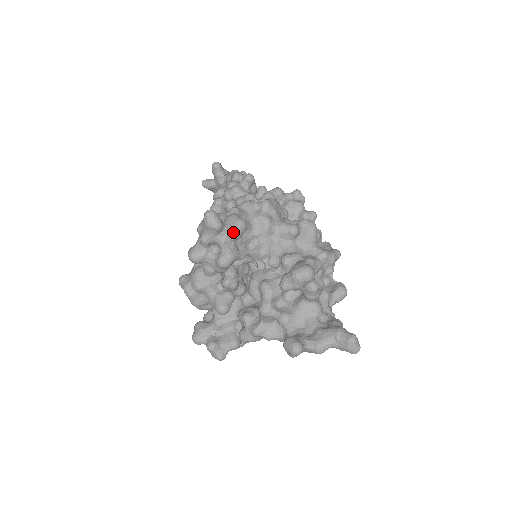
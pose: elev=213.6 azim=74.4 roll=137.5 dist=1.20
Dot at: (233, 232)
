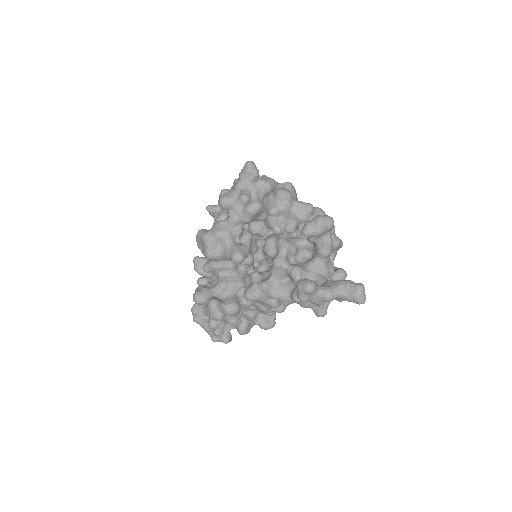
Dot at: (266, 184)
